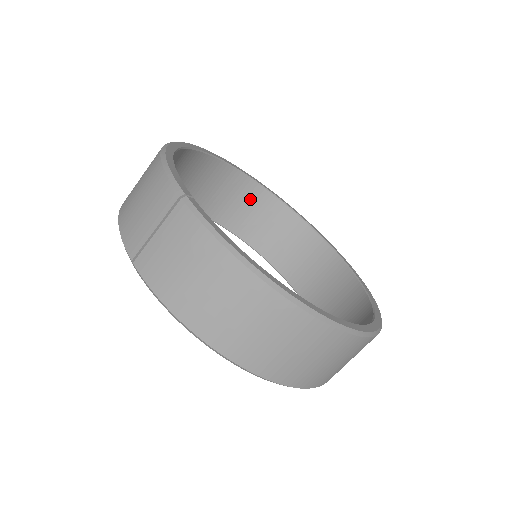
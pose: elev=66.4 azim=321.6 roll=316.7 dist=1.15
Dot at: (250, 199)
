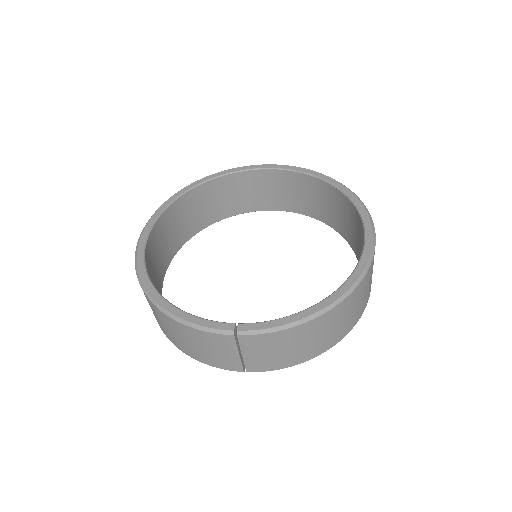
Dot at: (182, 211)
